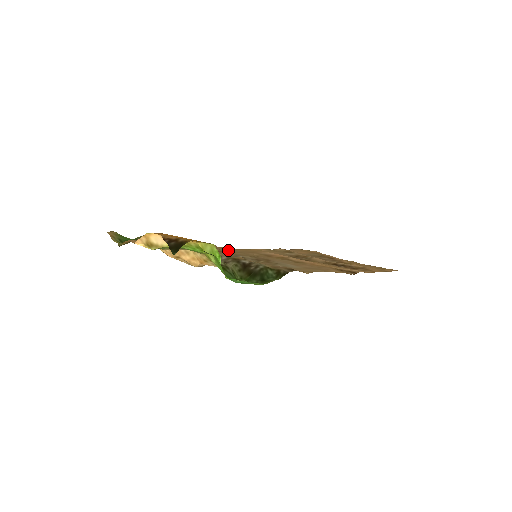
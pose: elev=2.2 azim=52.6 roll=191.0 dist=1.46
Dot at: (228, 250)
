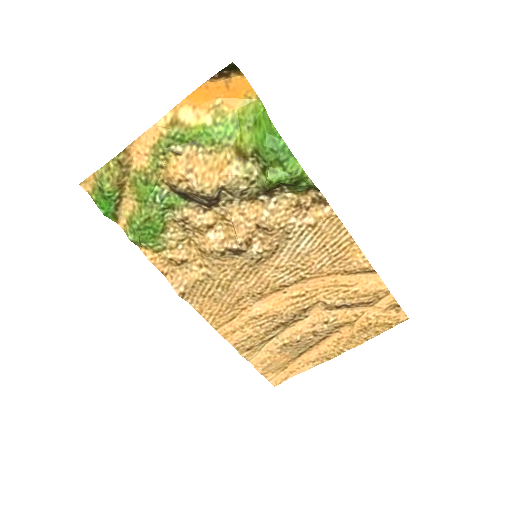
Dot at: (207, 289)
